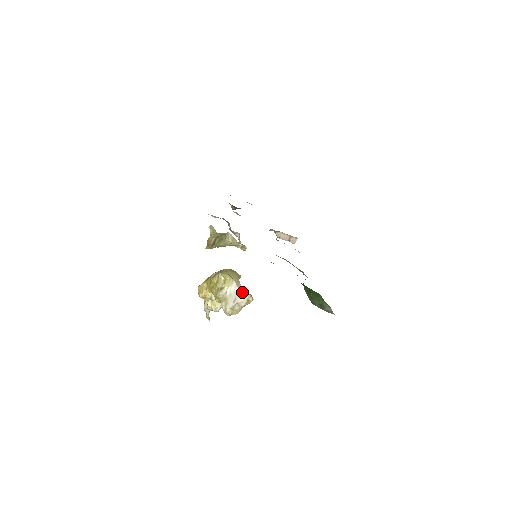
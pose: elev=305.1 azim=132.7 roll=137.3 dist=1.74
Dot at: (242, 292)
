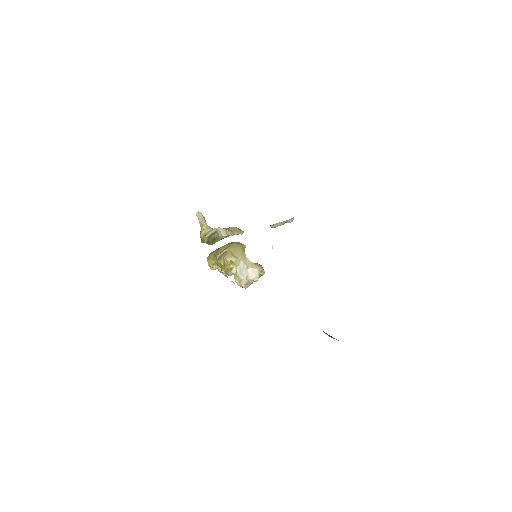
Dot at: (252, 269)
